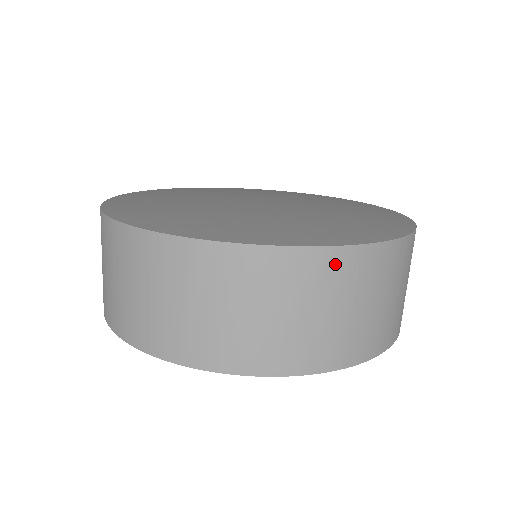
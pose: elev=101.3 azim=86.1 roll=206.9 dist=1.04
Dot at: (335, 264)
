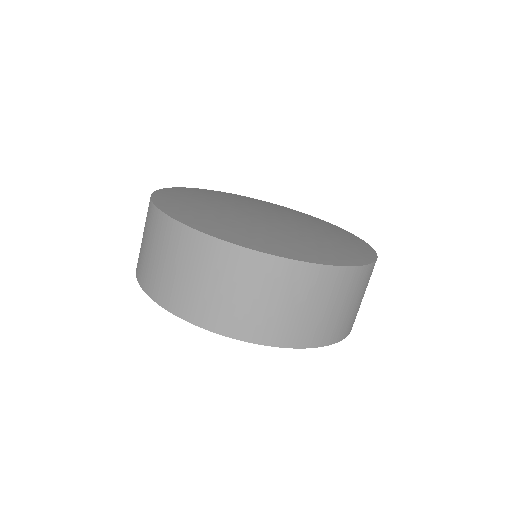
Dot at: (206, 247)
